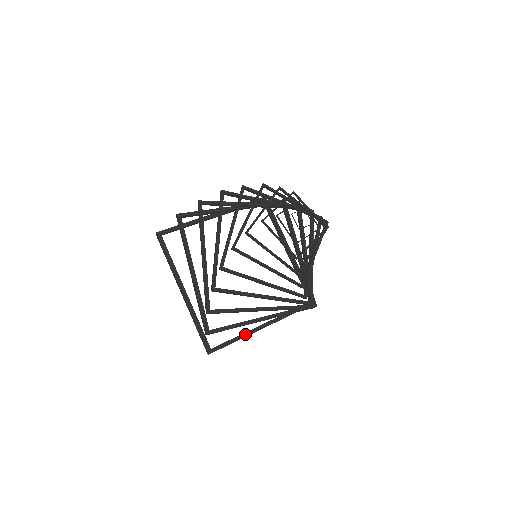
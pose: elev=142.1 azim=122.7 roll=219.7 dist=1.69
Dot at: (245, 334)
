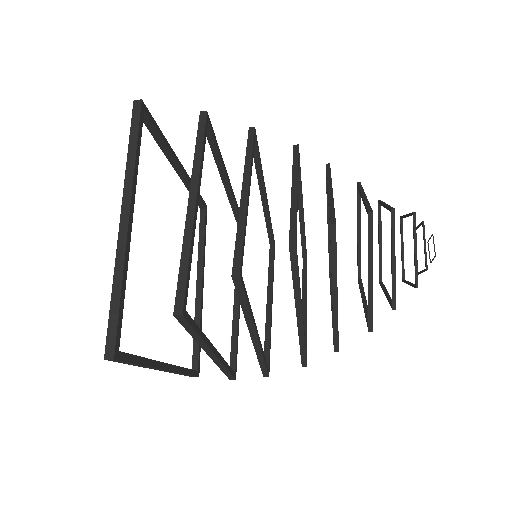
Dot at: (152, 362)
